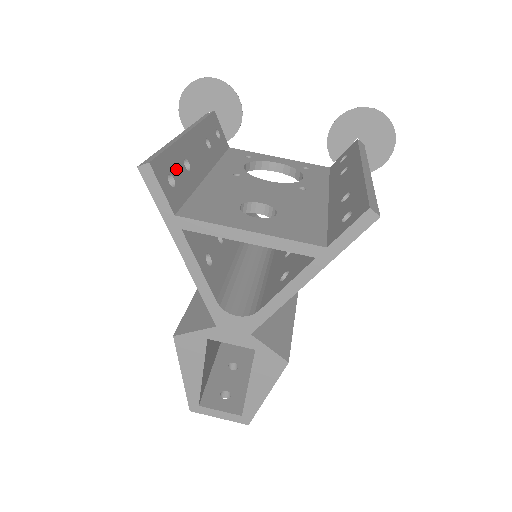
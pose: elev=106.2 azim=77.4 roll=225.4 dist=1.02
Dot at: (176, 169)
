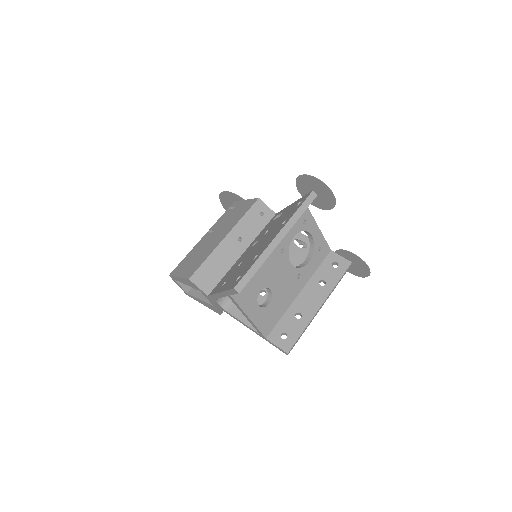
Dot at: occluded
